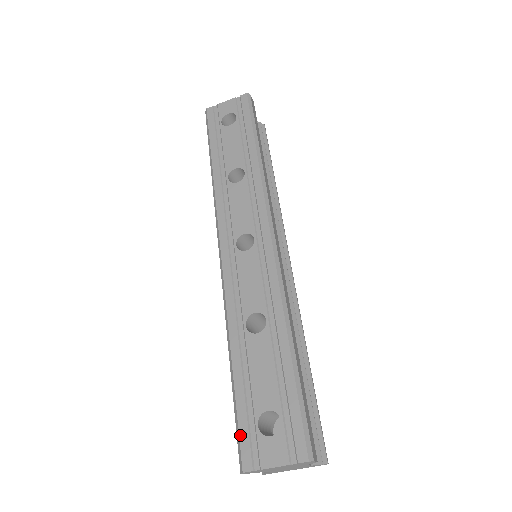
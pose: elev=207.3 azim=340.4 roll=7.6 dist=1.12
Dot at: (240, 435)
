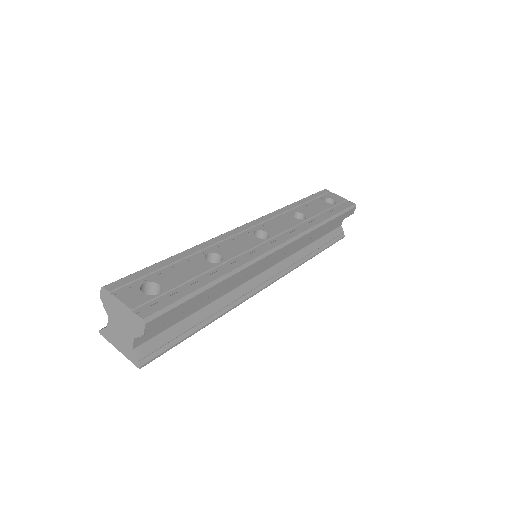
Dot at: (129, 276)
